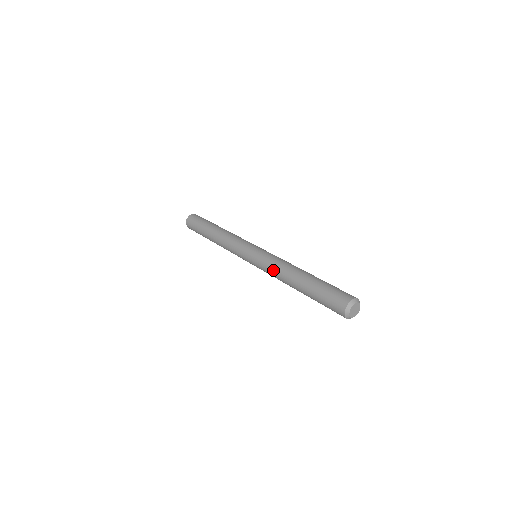
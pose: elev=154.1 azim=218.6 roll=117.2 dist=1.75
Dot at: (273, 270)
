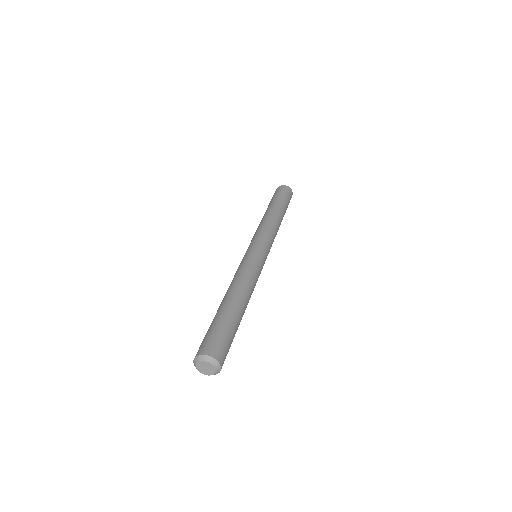
Dot at: (239, 273)
